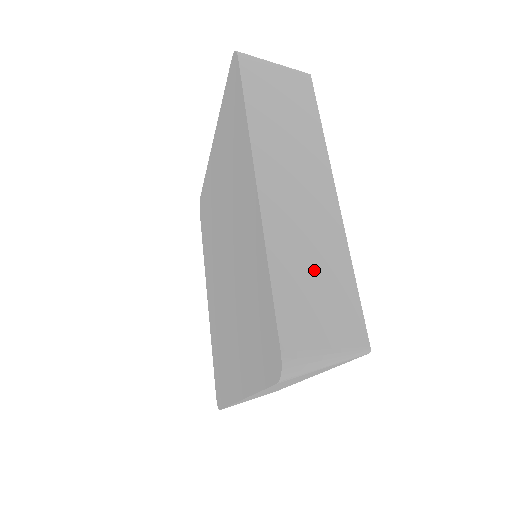
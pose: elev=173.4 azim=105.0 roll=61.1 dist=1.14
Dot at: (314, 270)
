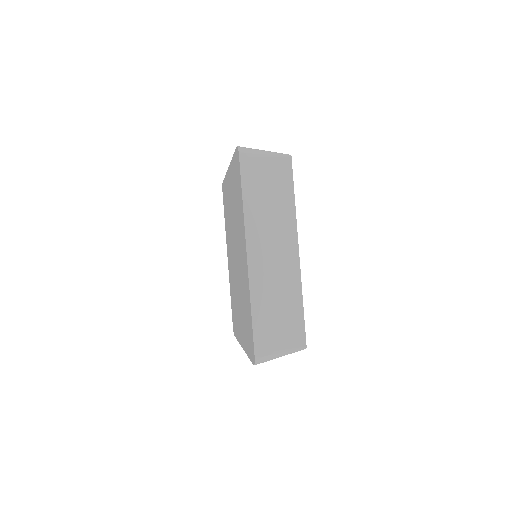
Dot at: (278, 305)
